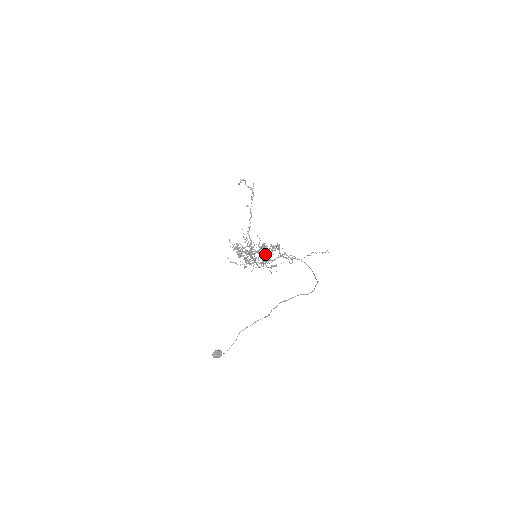
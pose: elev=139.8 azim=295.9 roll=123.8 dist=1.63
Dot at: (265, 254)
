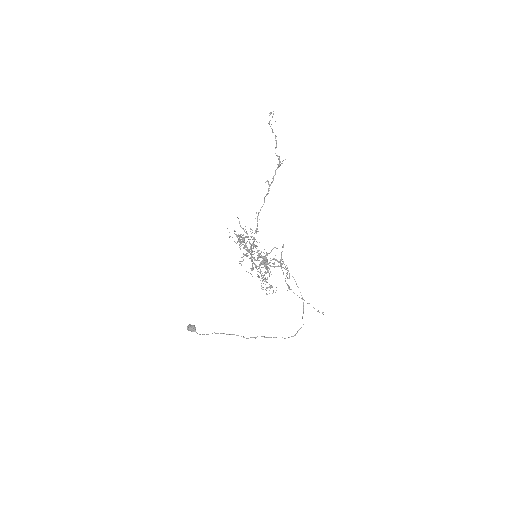
Dot at: occluded
